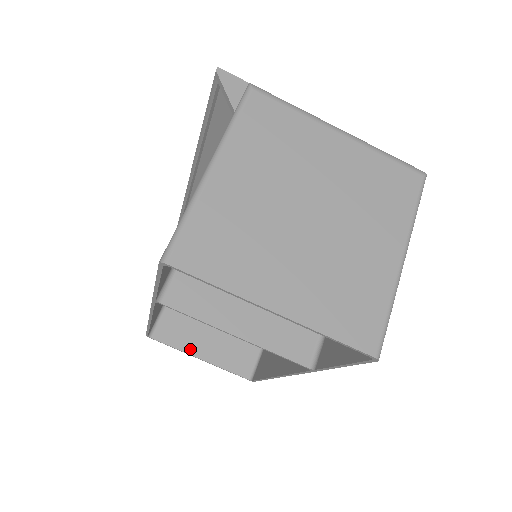
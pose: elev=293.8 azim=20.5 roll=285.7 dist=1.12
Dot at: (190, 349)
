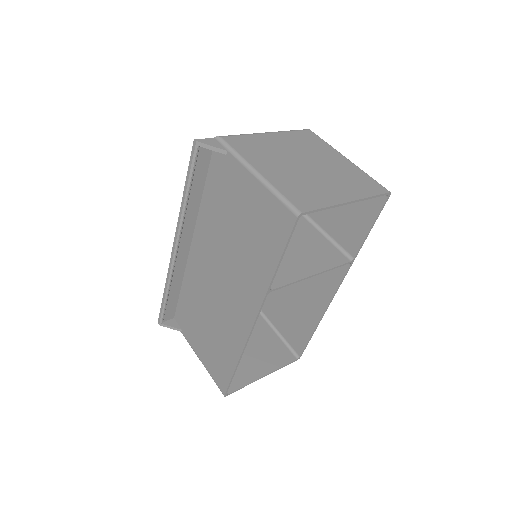
Dot at: (253, 377)
